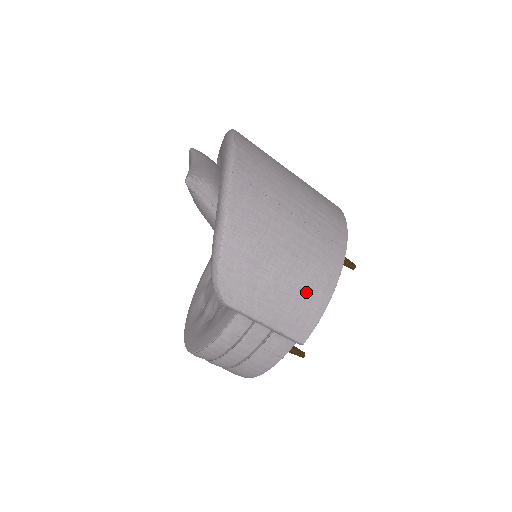
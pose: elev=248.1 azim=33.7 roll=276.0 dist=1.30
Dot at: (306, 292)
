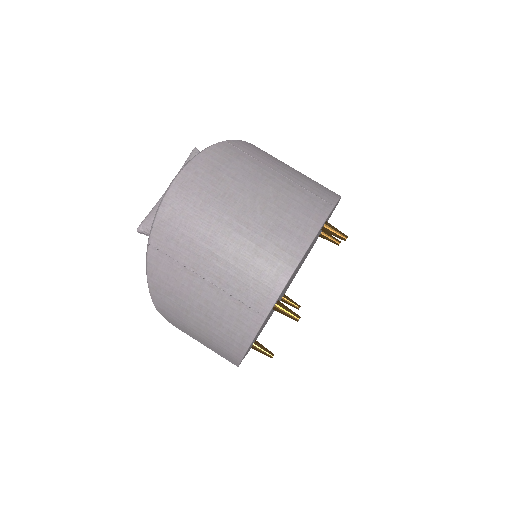
Dot at: (223, 342)
